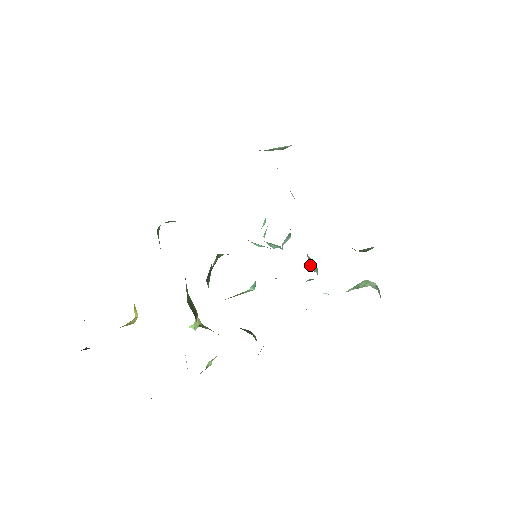
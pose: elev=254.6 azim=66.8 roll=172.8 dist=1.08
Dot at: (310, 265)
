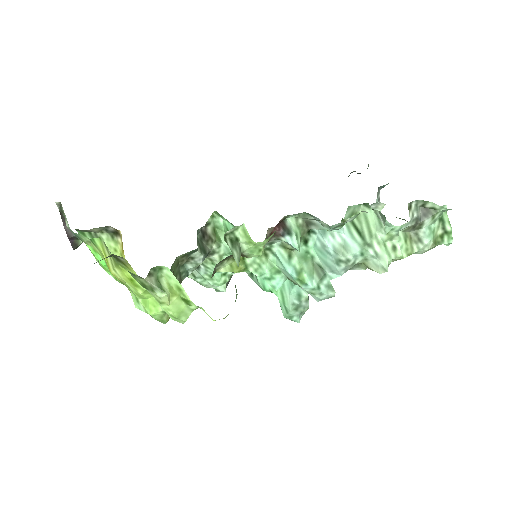
Dot at: occluded
